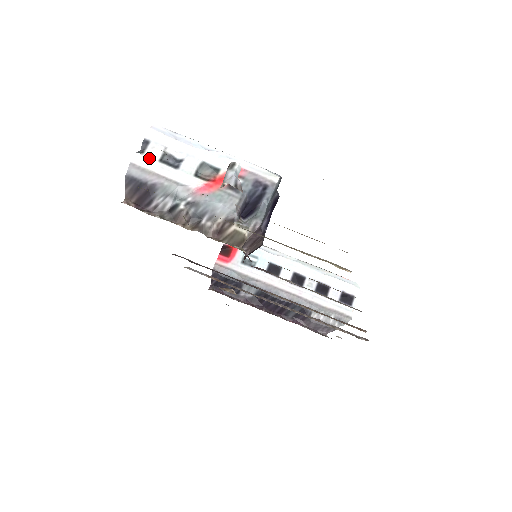
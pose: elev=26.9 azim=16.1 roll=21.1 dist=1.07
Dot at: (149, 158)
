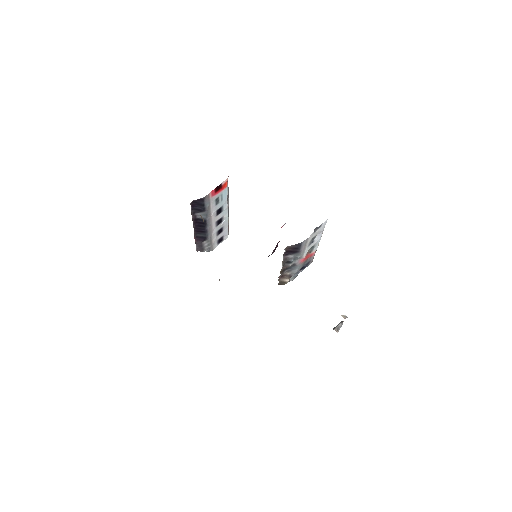
Dot at: (312, 237)
